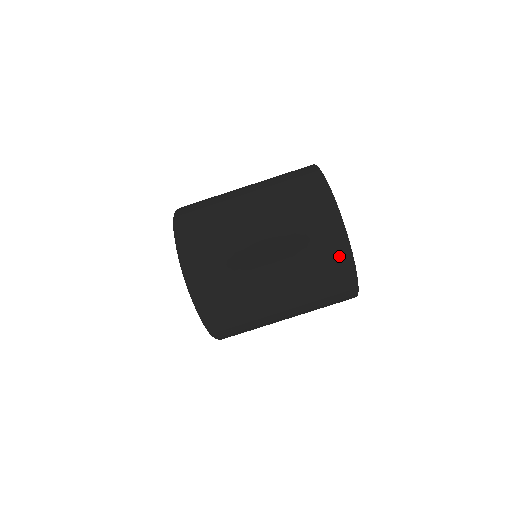
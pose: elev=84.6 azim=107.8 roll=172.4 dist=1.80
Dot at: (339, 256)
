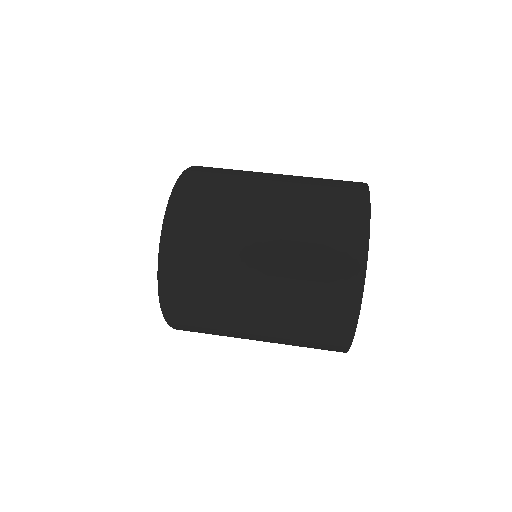
Dot at: (349, 265)
